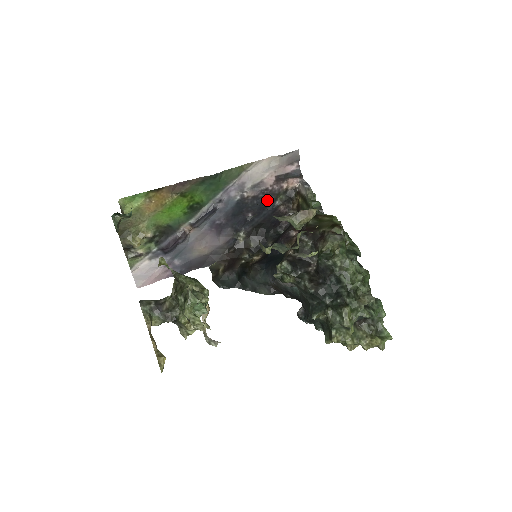
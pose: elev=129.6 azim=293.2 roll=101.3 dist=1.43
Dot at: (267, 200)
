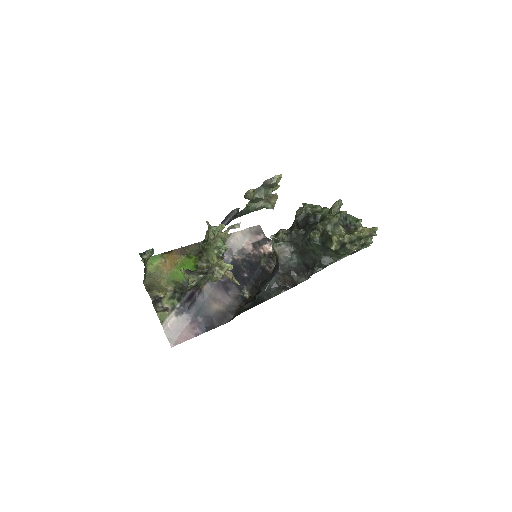
Dot at: (254, 263)
